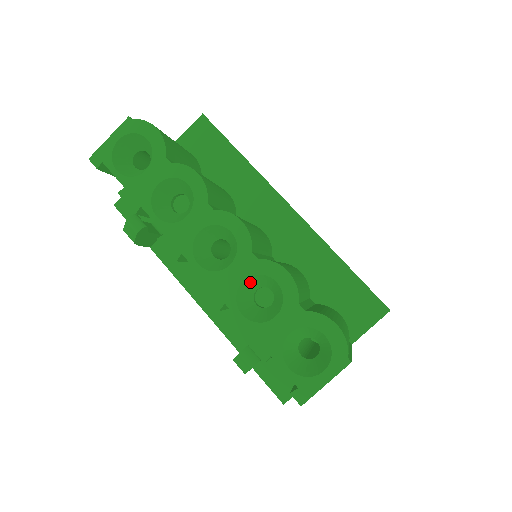
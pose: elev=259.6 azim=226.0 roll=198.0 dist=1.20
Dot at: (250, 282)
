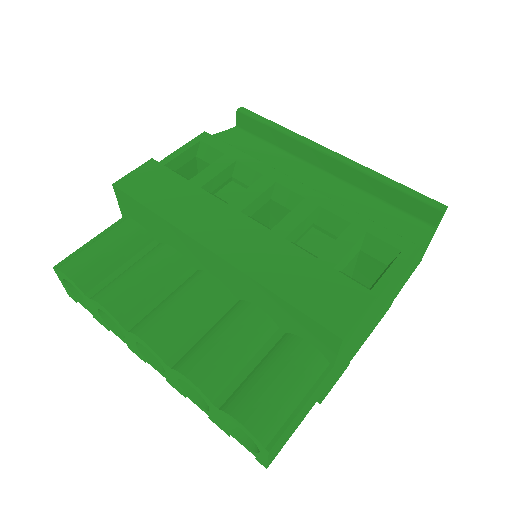
Dot at: occluded
